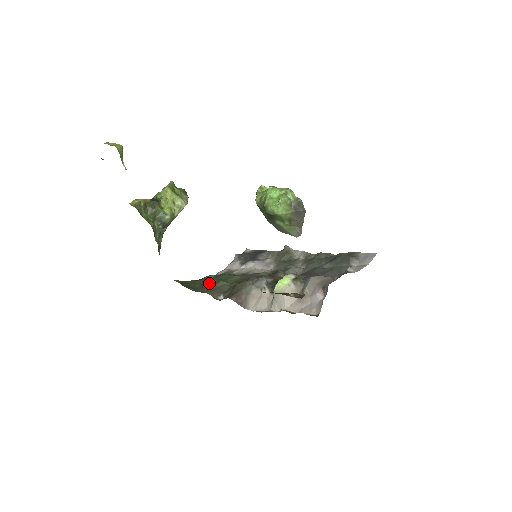
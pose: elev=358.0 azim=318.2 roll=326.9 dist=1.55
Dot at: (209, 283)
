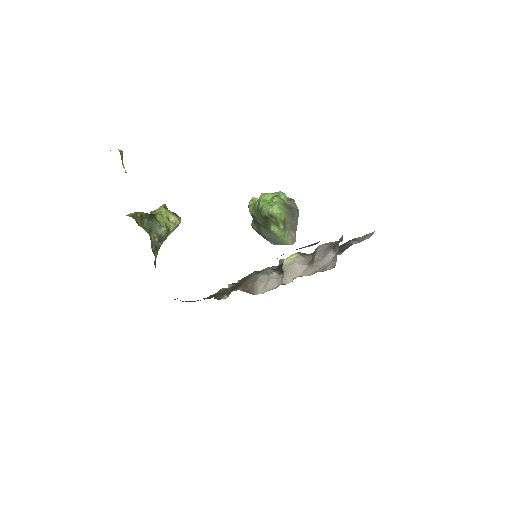
Dot at: occluded
